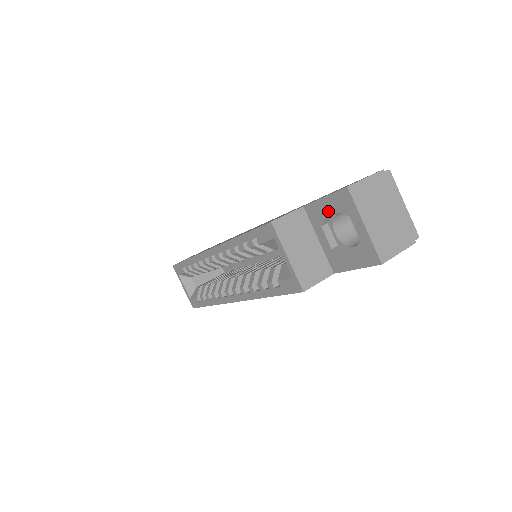
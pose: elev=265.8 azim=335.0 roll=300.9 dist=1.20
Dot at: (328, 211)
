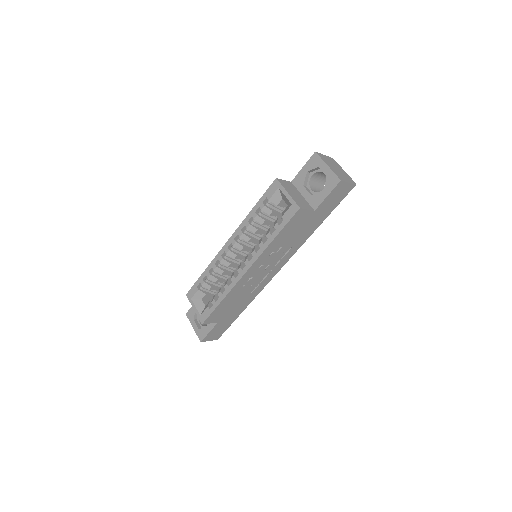
Dot at: (306, 173)
